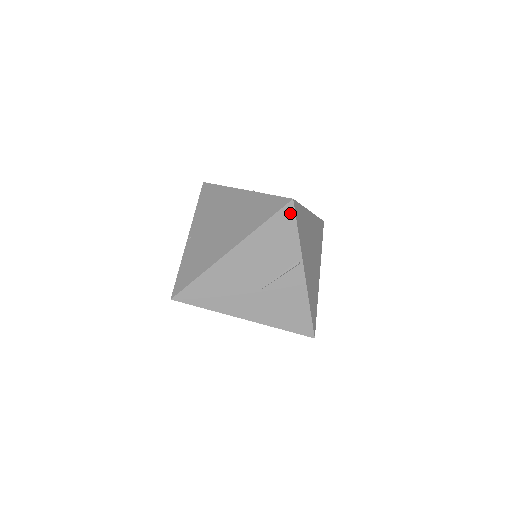
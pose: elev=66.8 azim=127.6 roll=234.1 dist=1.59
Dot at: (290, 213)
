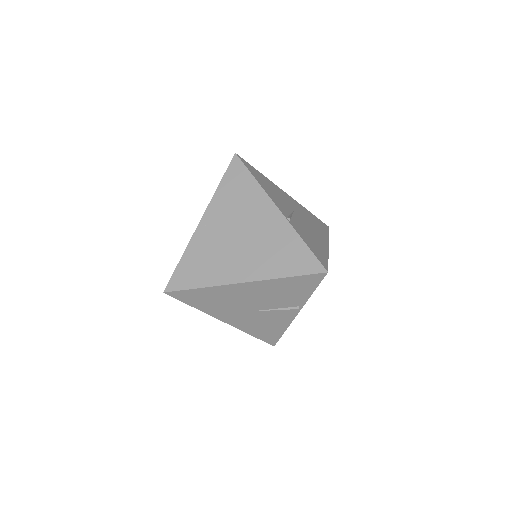
Dot at: (317, 279)
